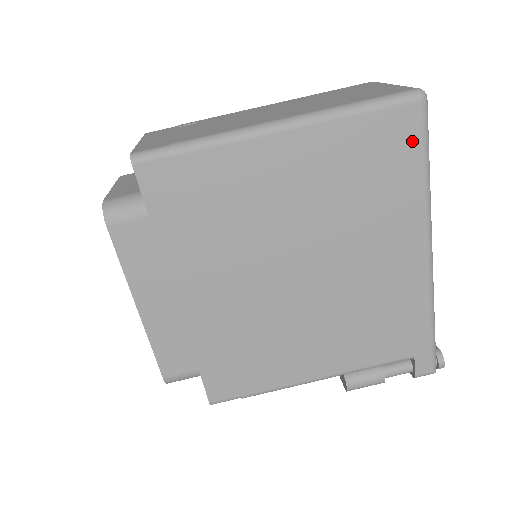
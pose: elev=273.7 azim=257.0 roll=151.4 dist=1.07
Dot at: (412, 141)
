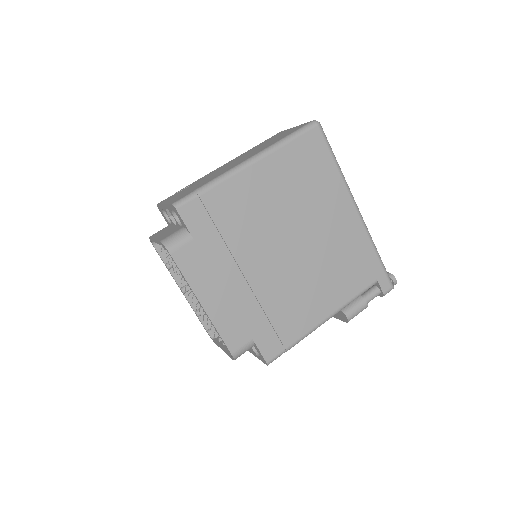
Dot at: (322, 148)
